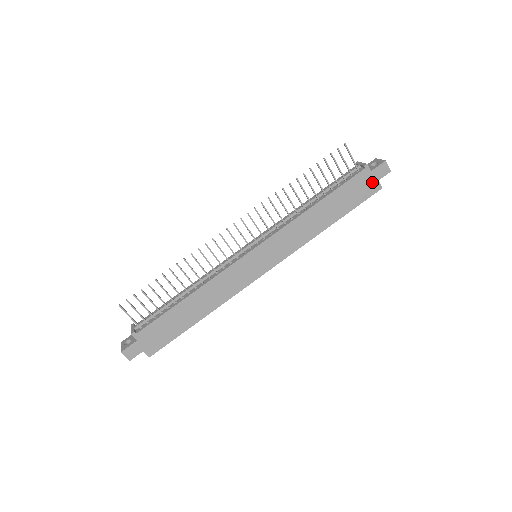
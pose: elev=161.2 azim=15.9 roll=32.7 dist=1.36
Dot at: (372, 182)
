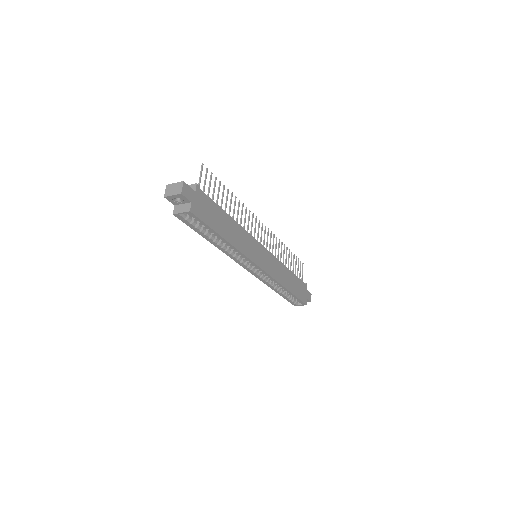
Dot at: (305, 296)
